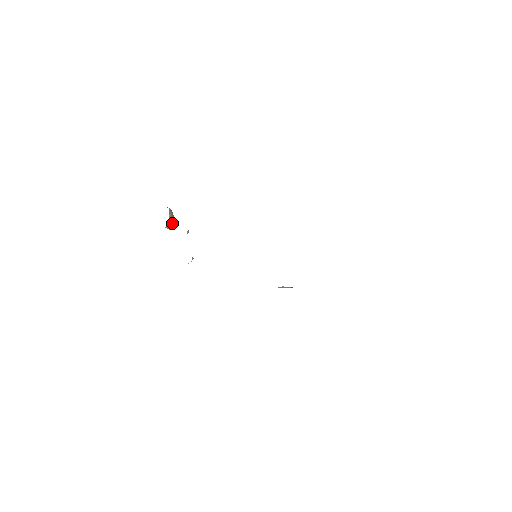
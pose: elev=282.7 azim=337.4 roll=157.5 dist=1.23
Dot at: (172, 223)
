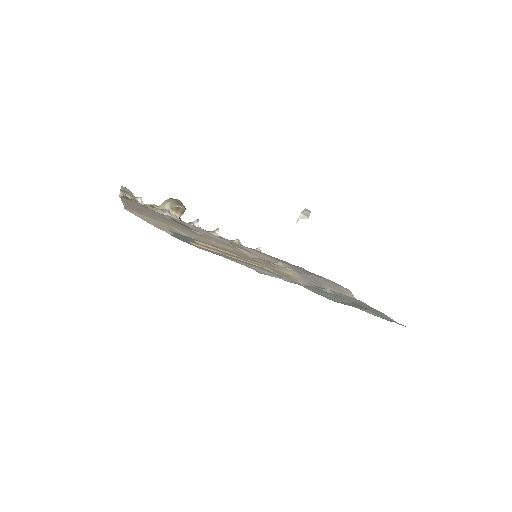
Dot at: (181, 213)
